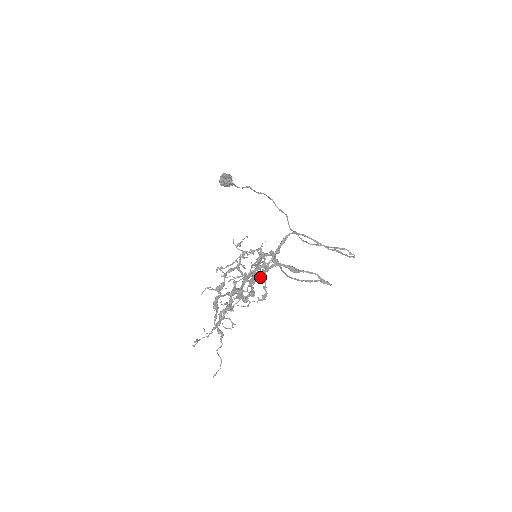
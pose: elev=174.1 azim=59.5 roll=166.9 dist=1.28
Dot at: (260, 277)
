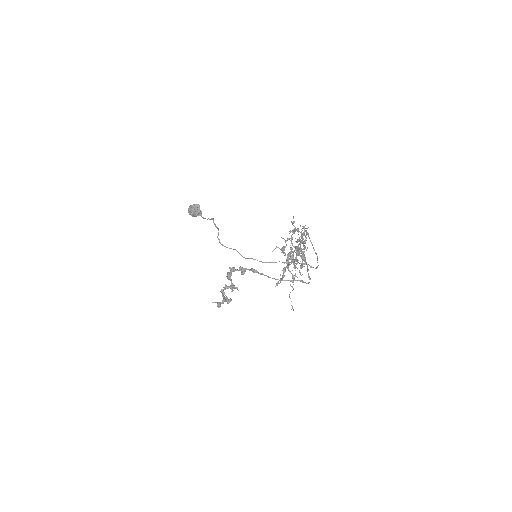
Dot at: (233, 287)
